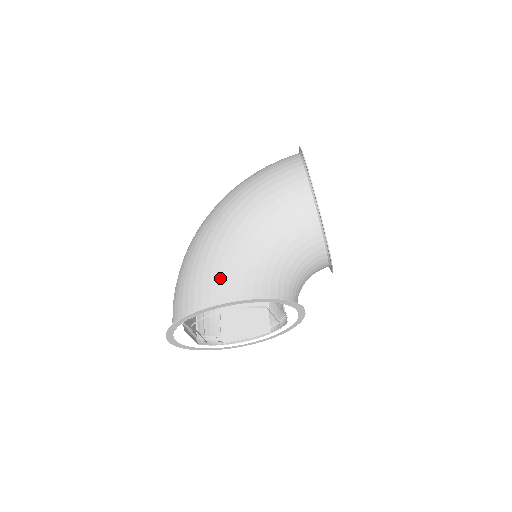
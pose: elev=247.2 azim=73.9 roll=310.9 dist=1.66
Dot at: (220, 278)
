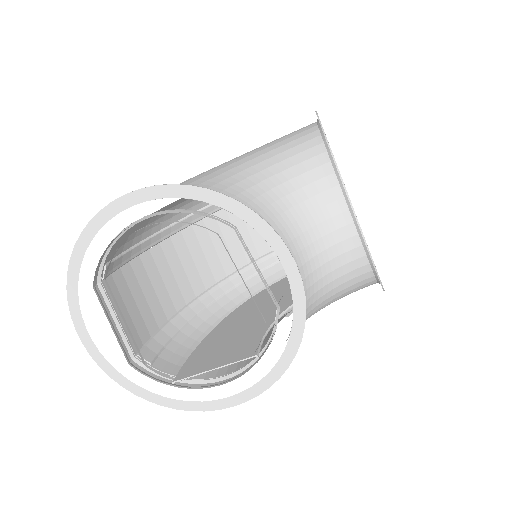
Dot at: occluded
